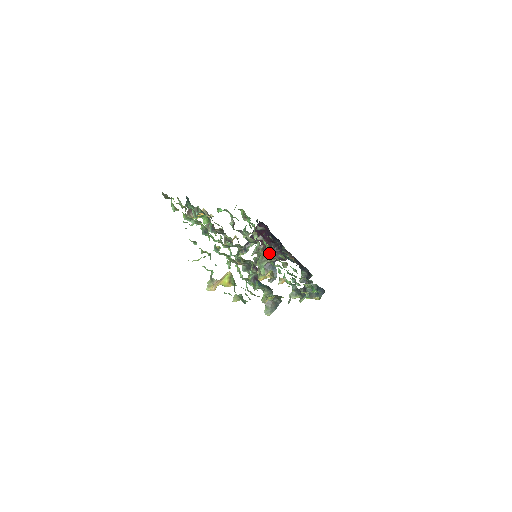
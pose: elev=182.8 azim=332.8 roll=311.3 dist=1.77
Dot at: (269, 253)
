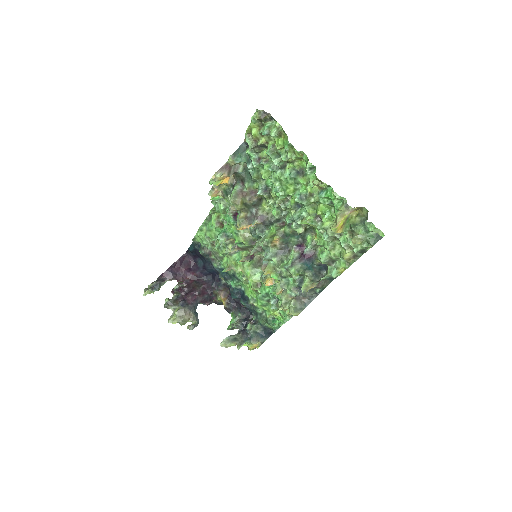
Dot at: (195, 291)
